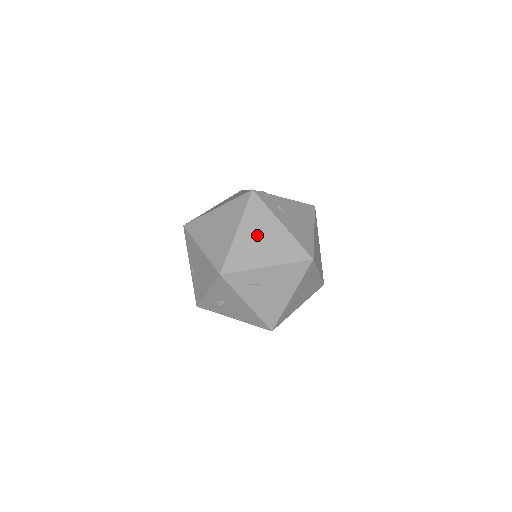
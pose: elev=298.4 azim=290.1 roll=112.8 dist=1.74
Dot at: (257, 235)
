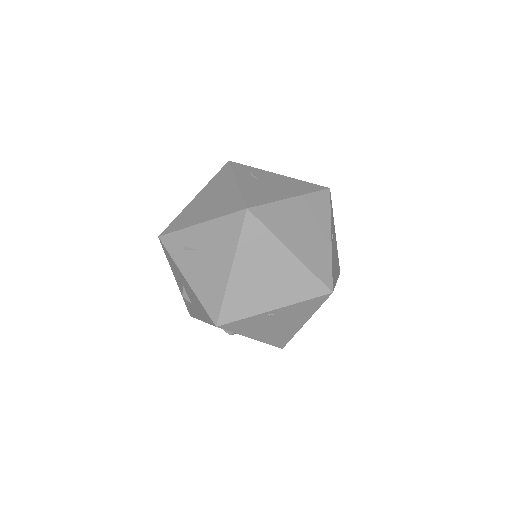
Dot at: (209, 197)
